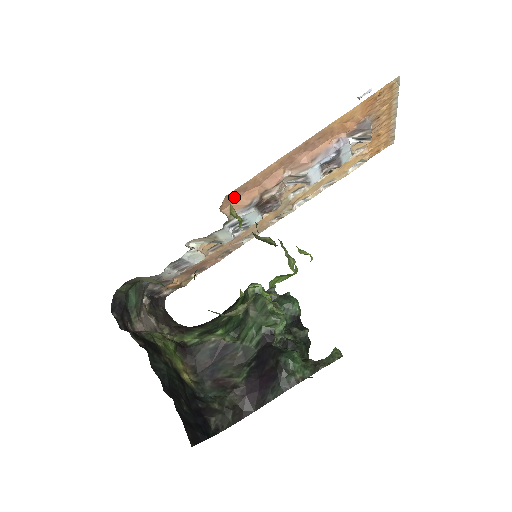
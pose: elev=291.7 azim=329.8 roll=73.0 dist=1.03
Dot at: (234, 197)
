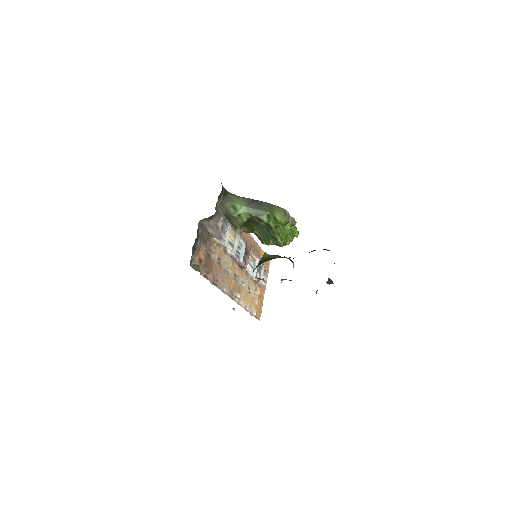
Dot at: occluded
